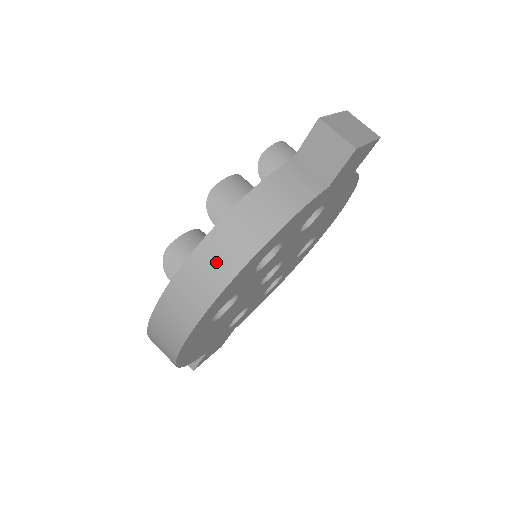
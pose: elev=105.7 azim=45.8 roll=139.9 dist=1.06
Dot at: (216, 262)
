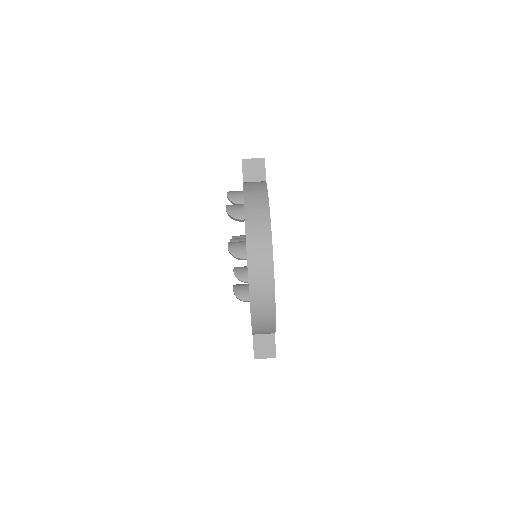
Dot at: (258, 223)
